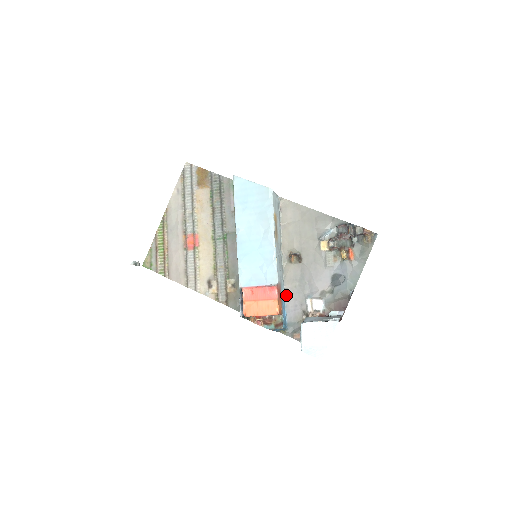
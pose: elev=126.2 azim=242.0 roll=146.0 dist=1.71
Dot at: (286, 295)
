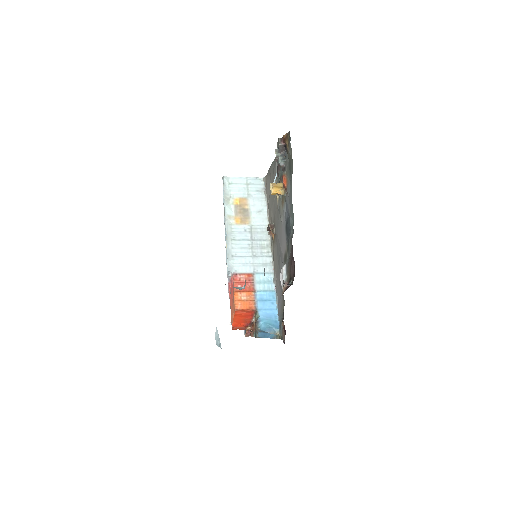
Dot at: (275, 285)
